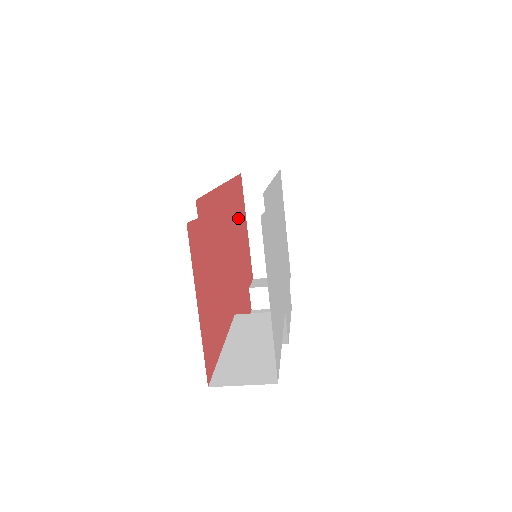
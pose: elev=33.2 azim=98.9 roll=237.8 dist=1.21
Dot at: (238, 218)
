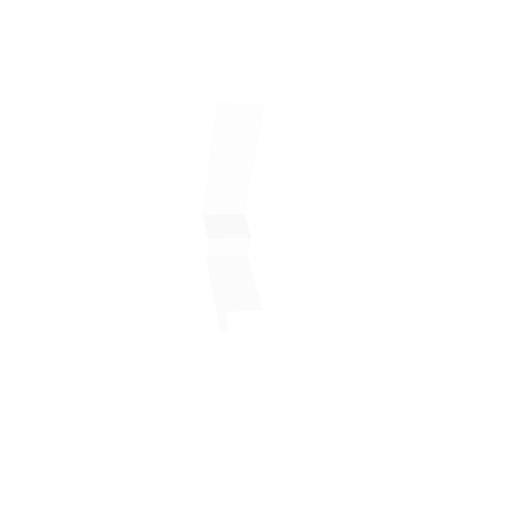
Dot at: occluded
